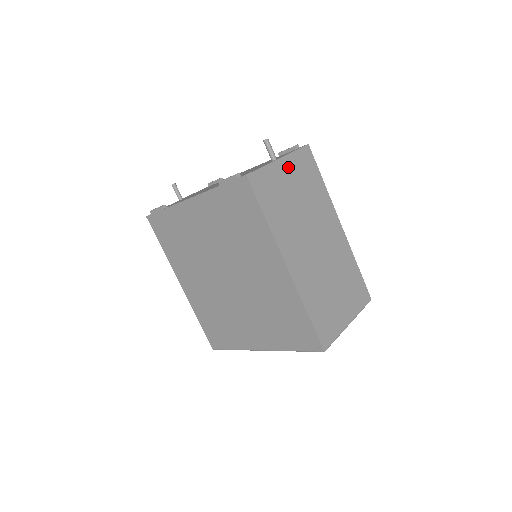
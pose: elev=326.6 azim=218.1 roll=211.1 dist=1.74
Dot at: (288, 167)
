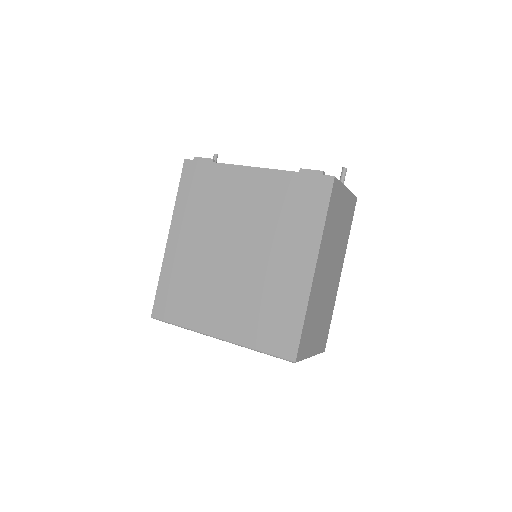
Dot at: (346, 200)
